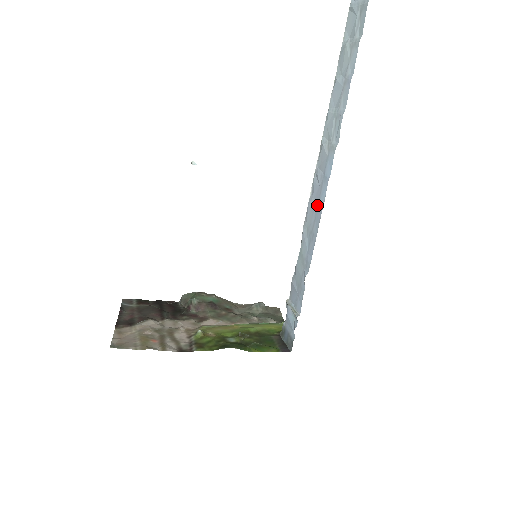
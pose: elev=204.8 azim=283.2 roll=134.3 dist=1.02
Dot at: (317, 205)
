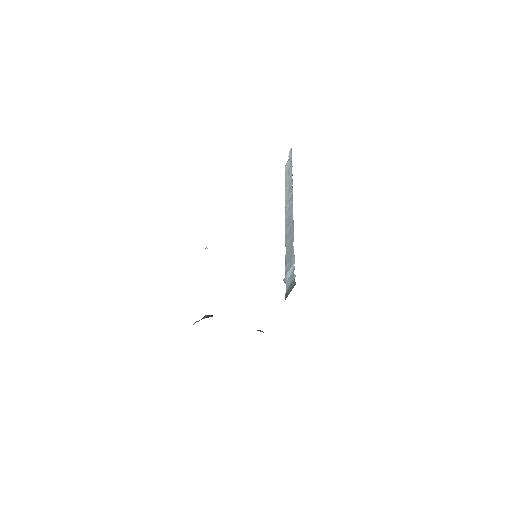
Dot at: (290, 220)
